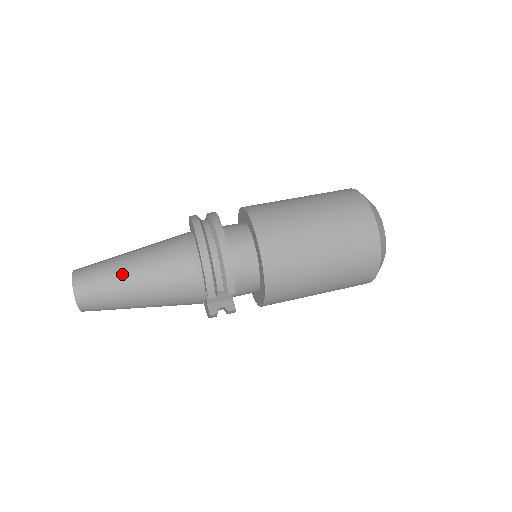
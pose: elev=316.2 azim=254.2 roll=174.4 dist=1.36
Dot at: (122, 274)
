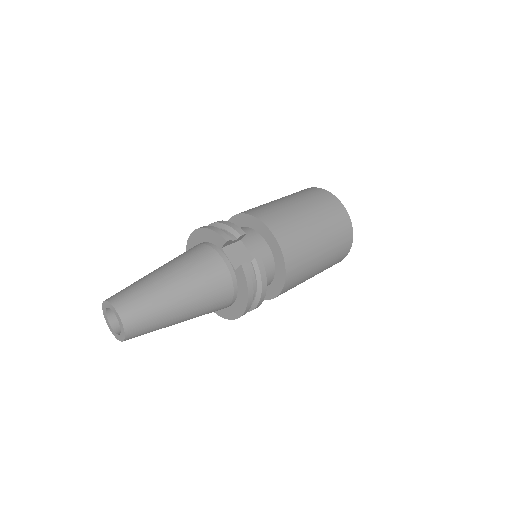
Dot at: (147, 275)
